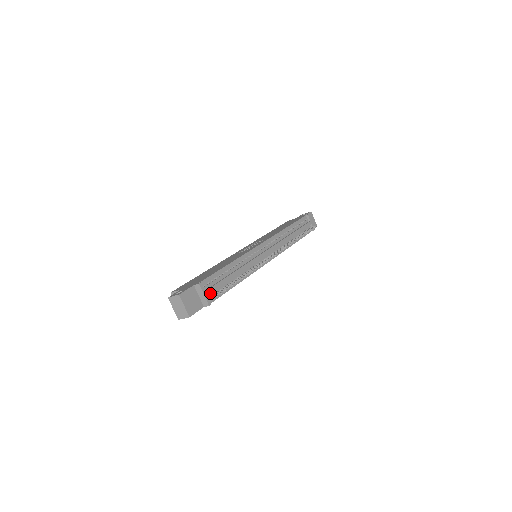
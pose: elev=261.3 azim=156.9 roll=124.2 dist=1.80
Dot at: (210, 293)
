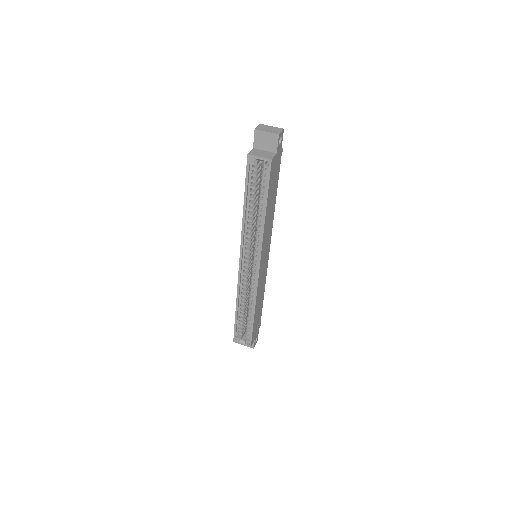
Dot at: occluded
